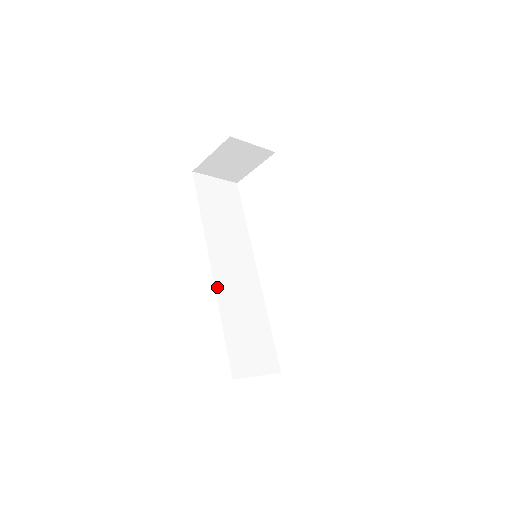
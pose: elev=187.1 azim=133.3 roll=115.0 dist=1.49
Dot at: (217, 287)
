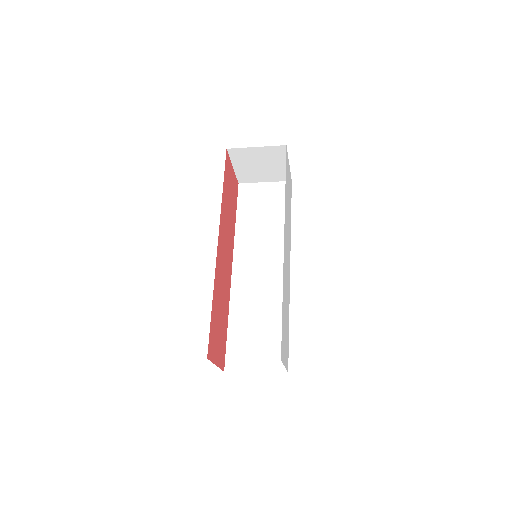
Dot at: (233, 287)
